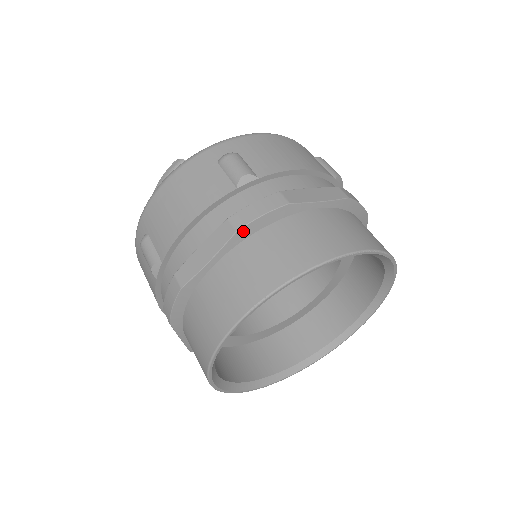
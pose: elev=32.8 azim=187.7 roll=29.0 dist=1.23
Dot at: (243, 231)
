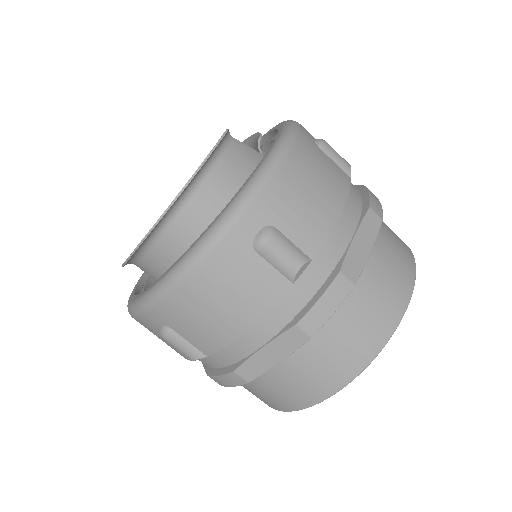
Dot at: (380, 220)
